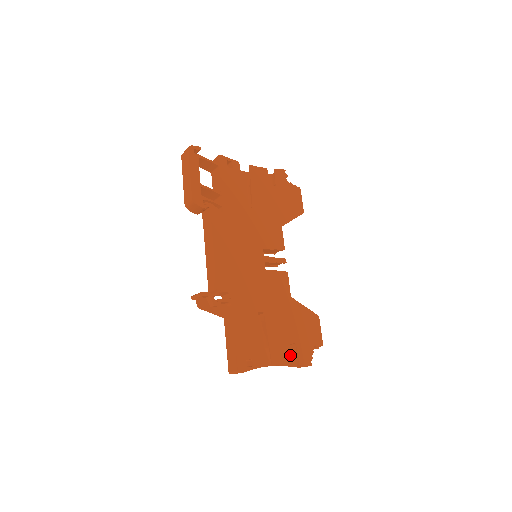
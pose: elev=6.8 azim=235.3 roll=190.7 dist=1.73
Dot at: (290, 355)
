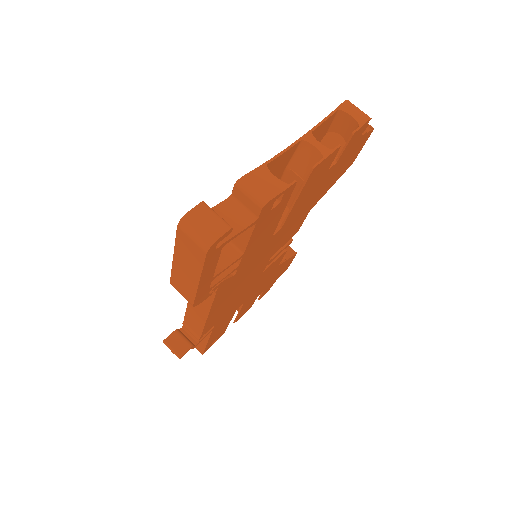
Dot at: (253, 303)
